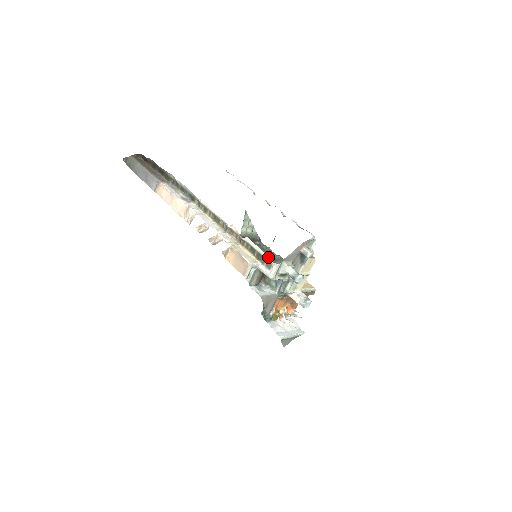
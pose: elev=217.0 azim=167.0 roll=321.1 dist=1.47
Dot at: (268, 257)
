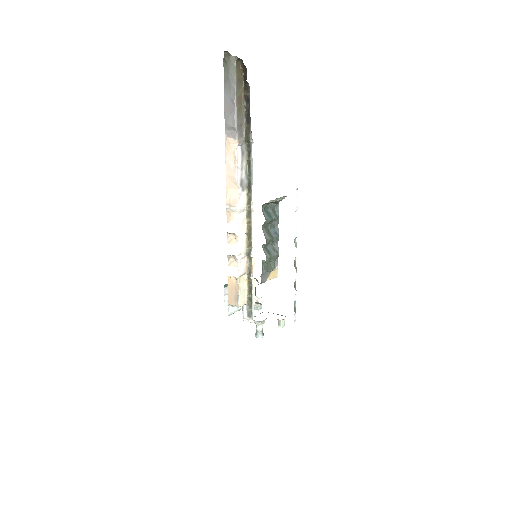
Dot at: occluded
